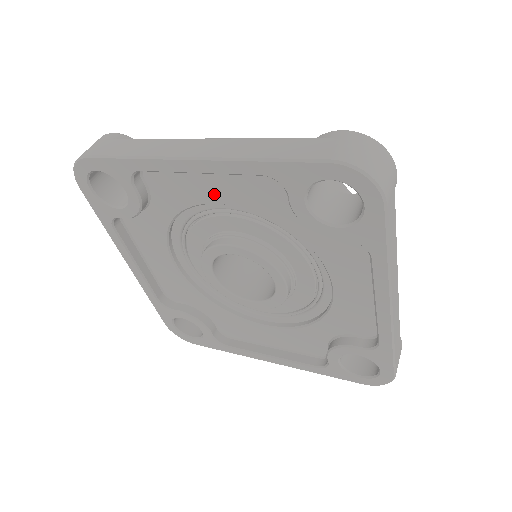
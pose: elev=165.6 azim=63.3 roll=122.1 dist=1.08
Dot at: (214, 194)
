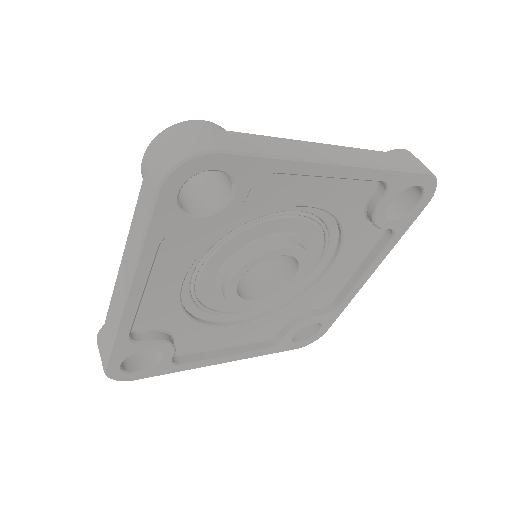
Dot at: (308, 197)
